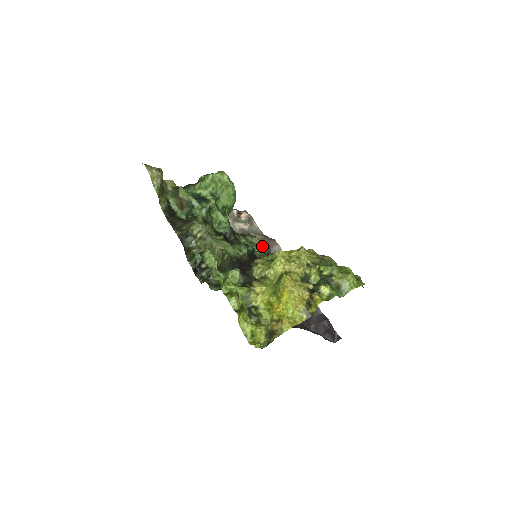
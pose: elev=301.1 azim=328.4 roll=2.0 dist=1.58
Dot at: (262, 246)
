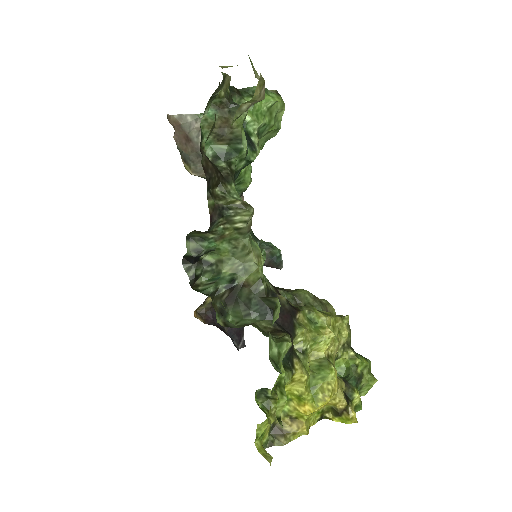
Dot at: occluded
